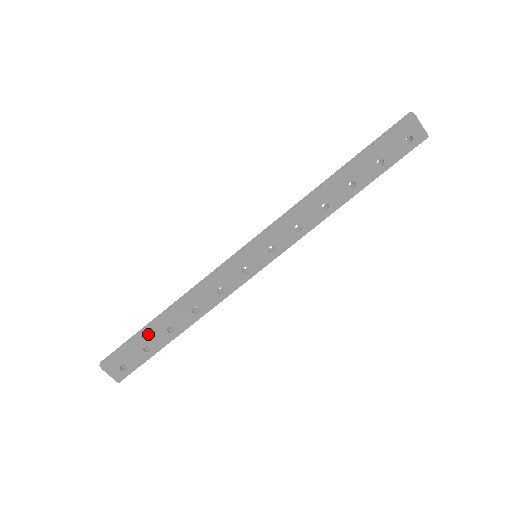
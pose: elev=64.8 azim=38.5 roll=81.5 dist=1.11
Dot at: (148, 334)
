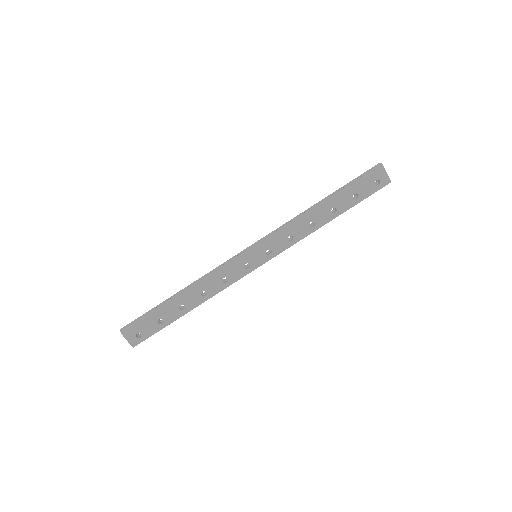
Dot at: (164, 309)
